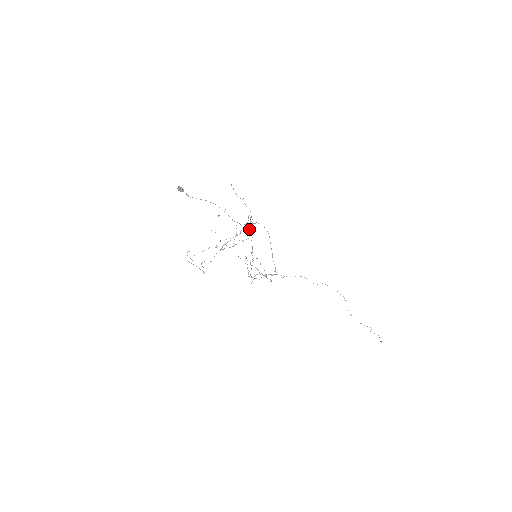
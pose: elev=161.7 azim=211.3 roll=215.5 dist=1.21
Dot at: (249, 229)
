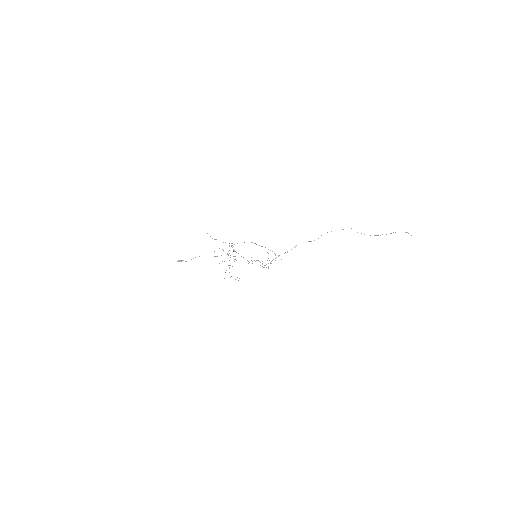
Dot at: occluded
